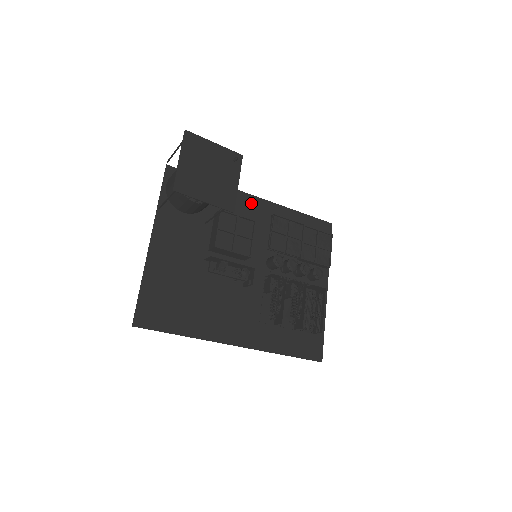
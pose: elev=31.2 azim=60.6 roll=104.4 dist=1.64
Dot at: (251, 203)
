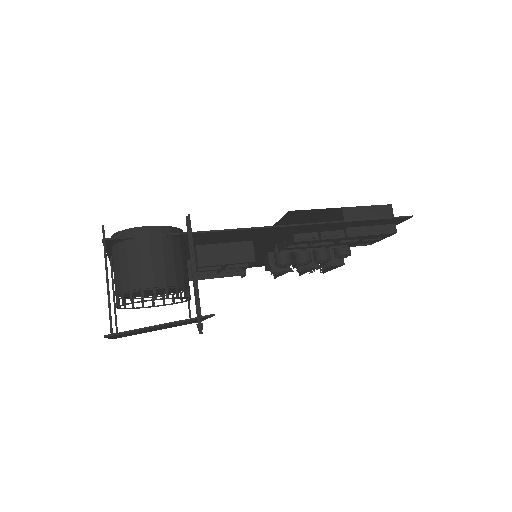
Dot at: (260, 232)
